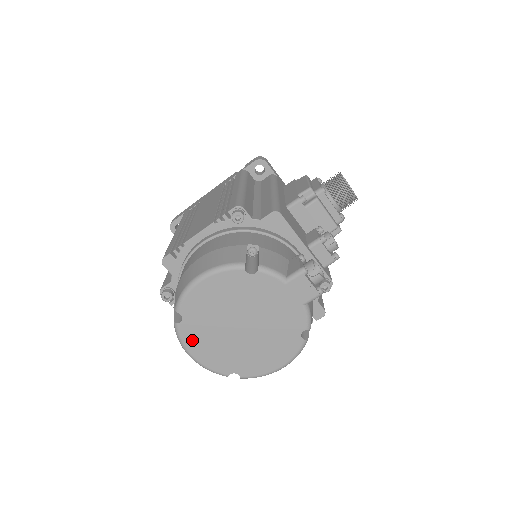
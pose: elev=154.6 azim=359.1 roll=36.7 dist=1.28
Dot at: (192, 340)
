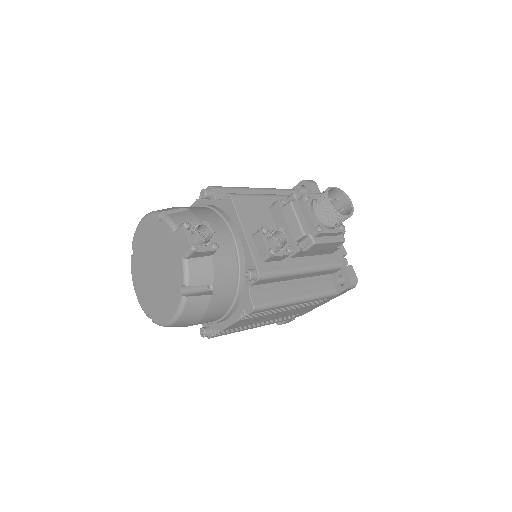
Dot at: (135, 274)
